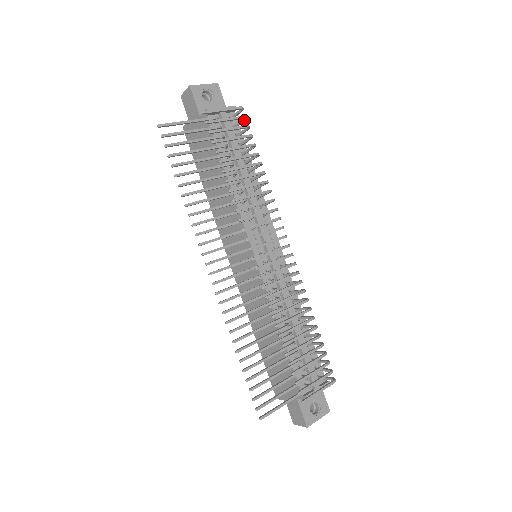
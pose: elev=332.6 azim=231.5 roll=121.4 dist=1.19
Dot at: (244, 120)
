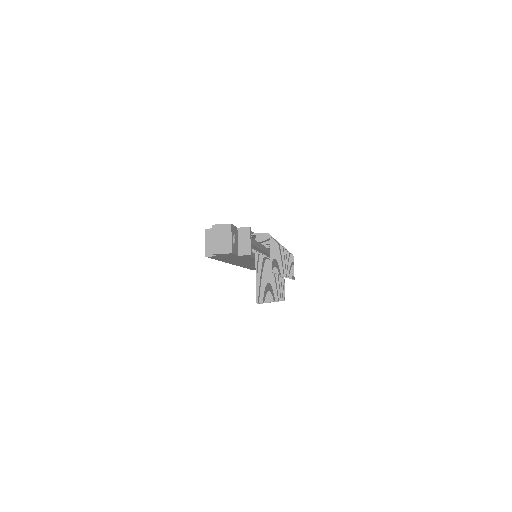
Dot at: (267, 236)
